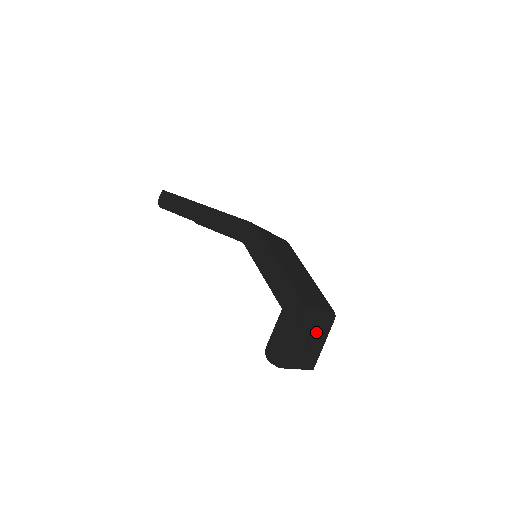
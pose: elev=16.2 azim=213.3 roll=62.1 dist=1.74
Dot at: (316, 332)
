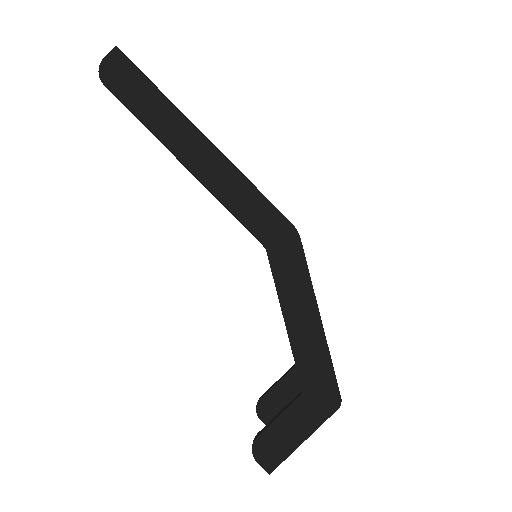
Dot at: occluded
